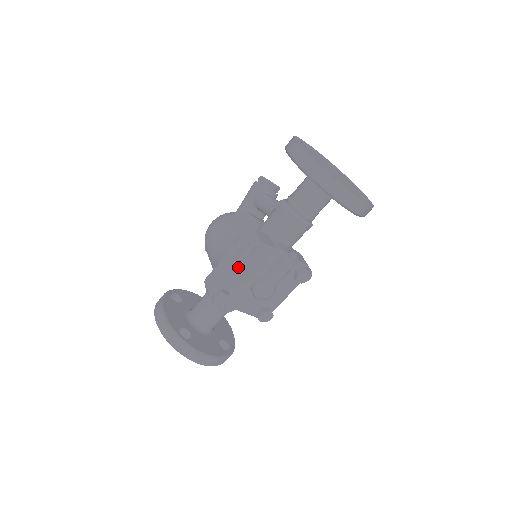
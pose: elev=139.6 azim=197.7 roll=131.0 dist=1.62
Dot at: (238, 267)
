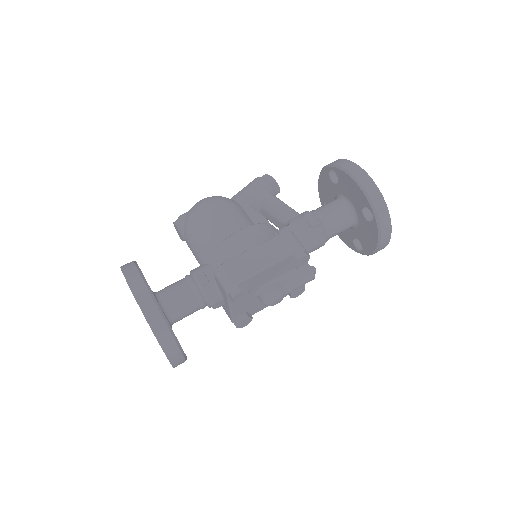
Dot at: (274, 266)
